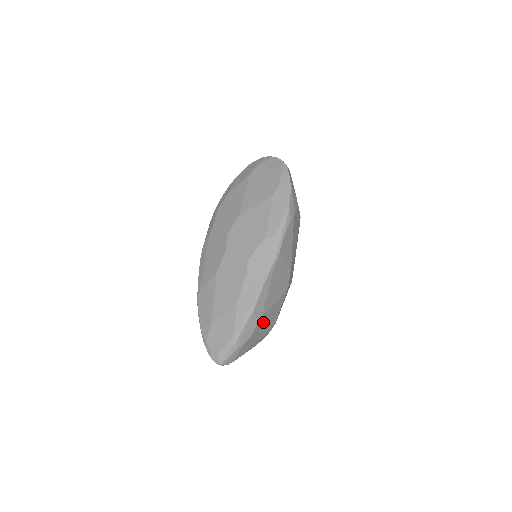
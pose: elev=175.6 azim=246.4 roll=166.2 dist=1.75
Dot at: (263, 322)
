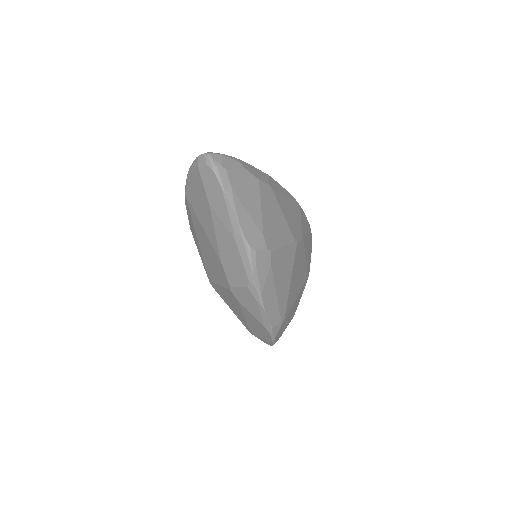
Dot at: (269, 202)
